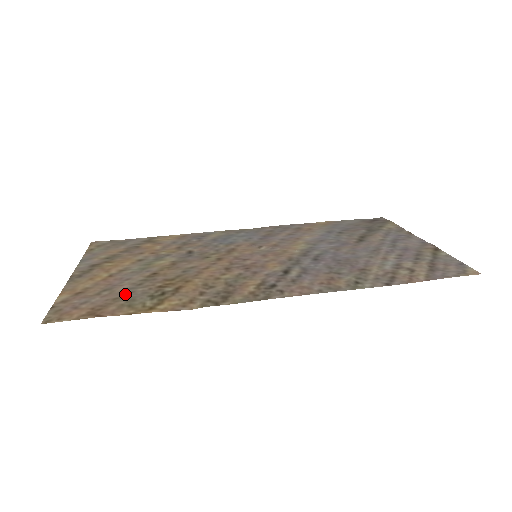
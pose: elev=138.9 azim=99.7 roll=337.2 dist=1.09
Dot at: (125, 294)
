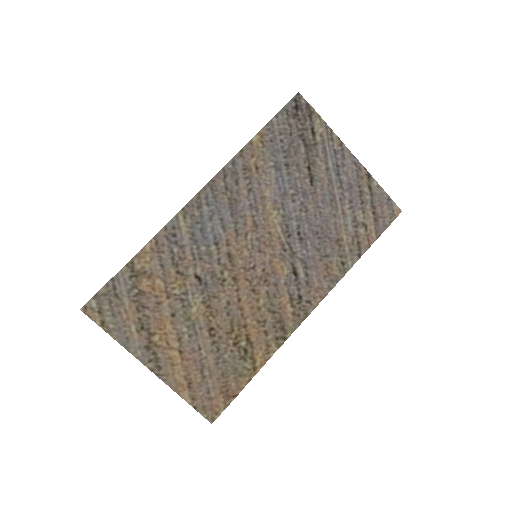
Dot at: (223, 367)
